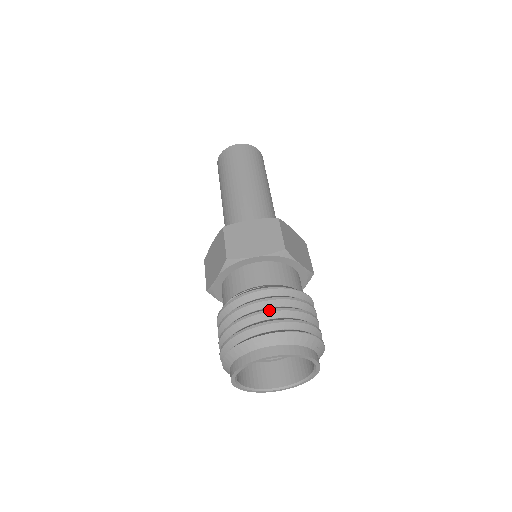
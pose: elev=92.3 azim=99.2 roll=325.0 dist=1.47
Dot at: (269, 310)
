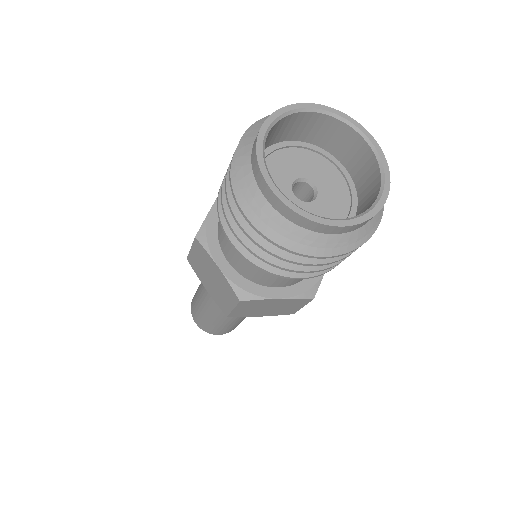
Dot at: occluded
